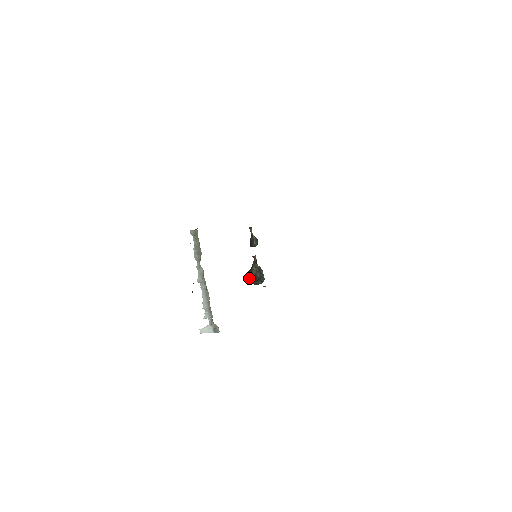
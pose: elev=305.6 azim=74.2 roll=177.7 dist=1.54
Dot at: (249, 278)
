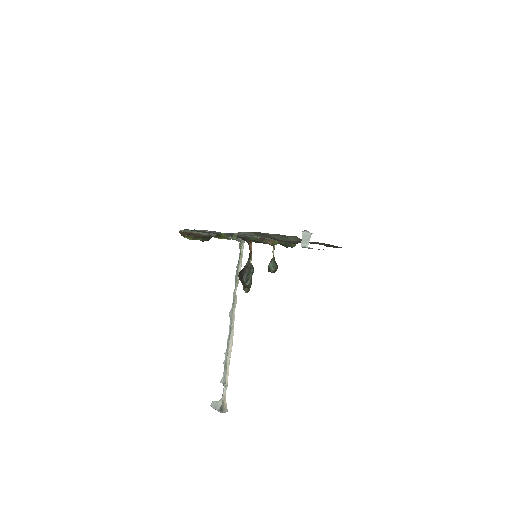
Dot at: (240, 272)
